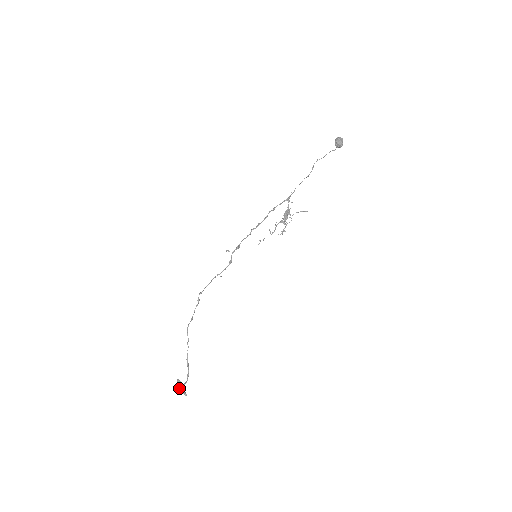
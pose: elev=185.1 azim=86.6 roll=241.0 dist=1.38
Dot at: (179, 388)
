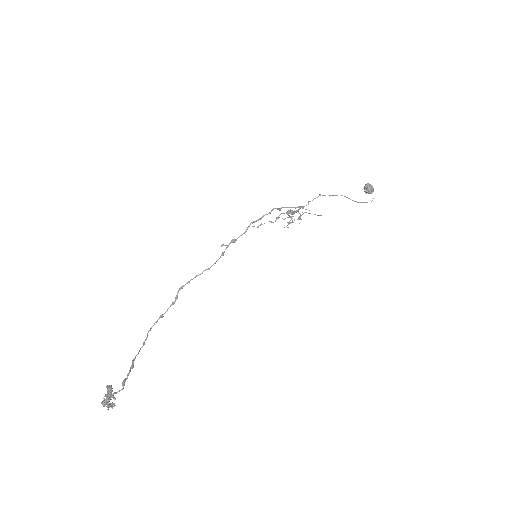
Dot at: (105, 395)
